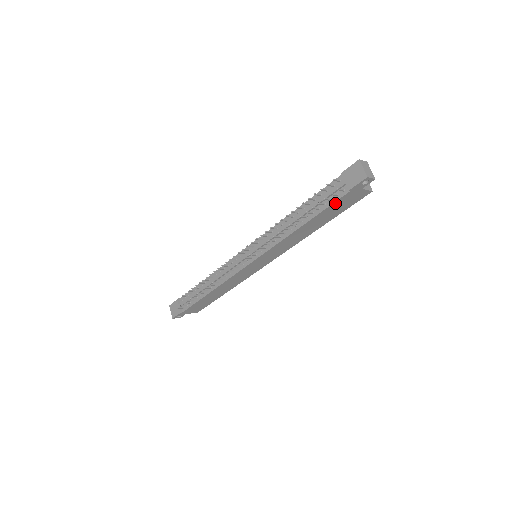
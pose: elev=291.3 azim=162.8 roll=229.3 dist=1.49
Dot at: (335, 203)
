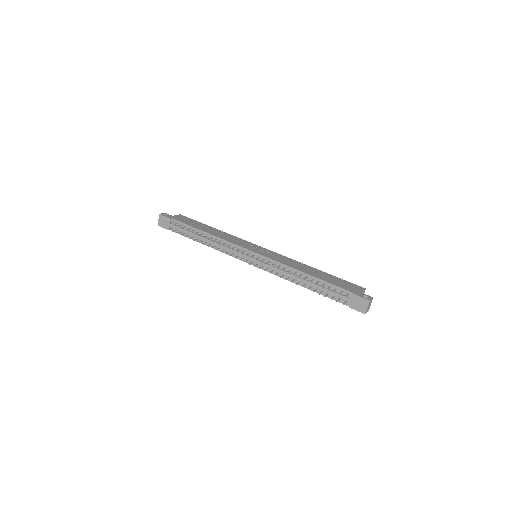
Dot at: (335, 299)
